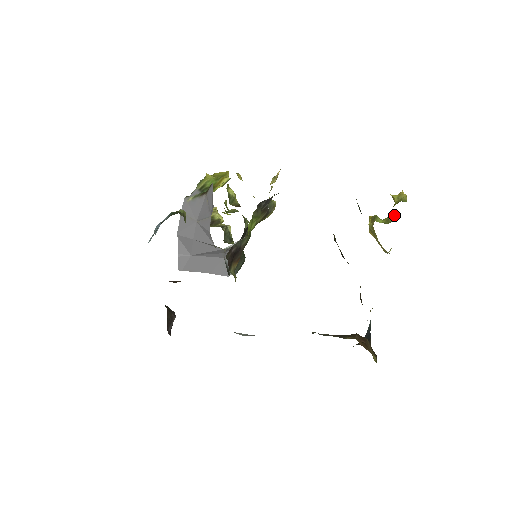
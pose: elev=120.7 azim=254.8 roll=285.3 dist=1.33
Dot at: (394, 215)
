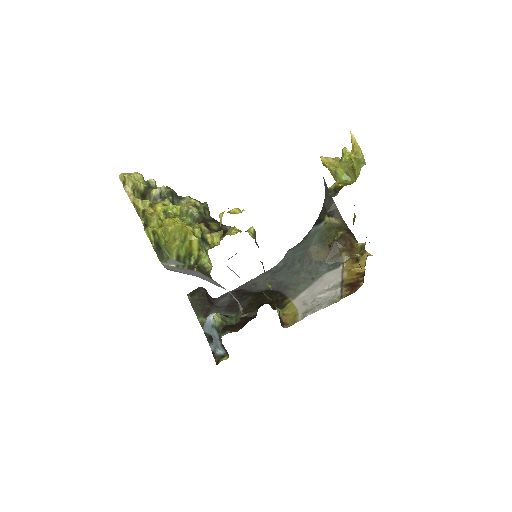
Dot at: (354, 172)
